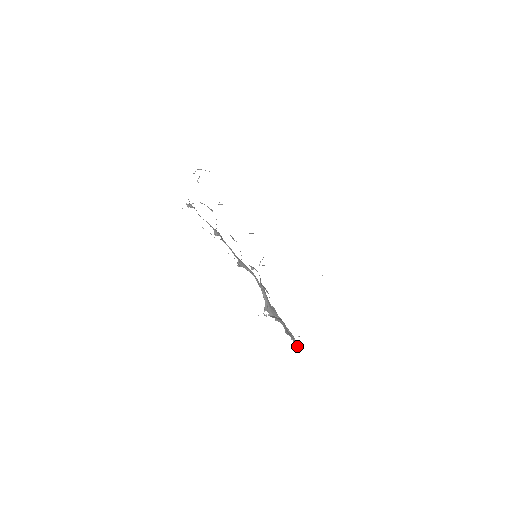
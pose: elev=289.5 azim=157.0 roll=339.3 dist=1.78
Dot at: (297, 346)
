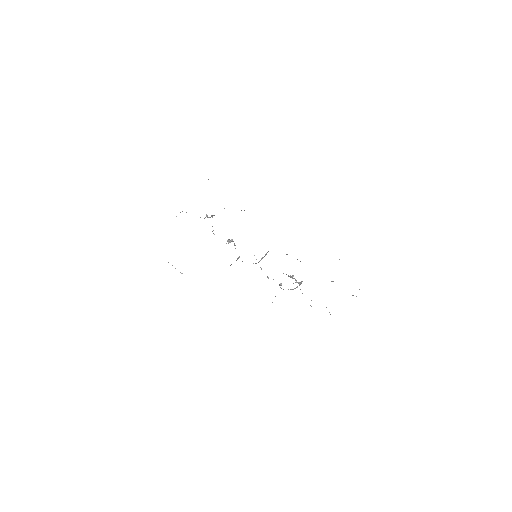
Dot at: occluded
